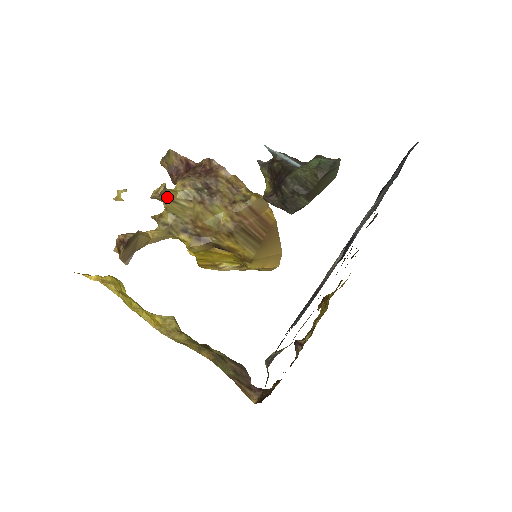
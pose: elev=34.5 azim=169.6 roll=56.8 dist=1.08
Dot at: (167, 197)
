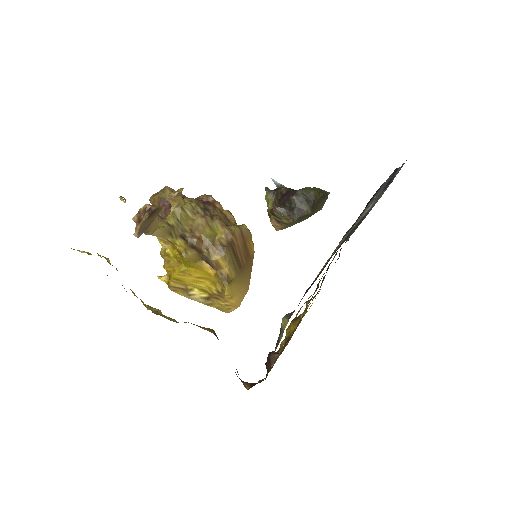
Dot at: (179, 202)
